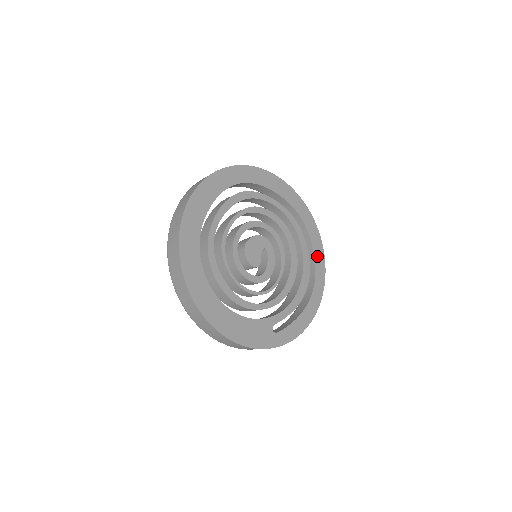
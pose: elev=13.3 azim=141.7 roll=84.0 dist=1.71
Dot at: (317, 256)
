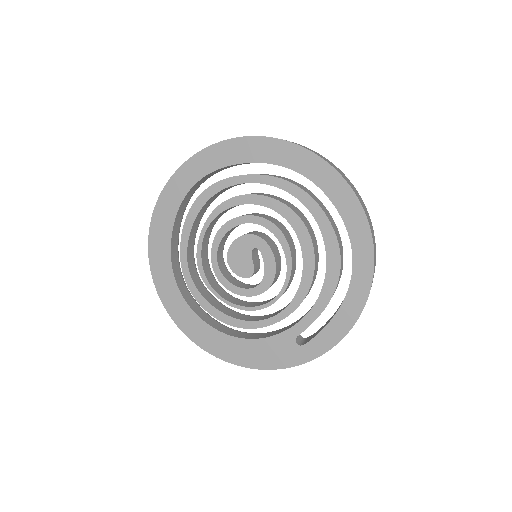
Dot at: (348, 217)
